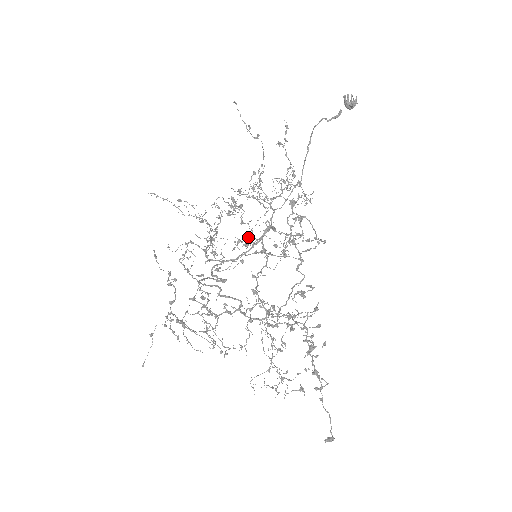
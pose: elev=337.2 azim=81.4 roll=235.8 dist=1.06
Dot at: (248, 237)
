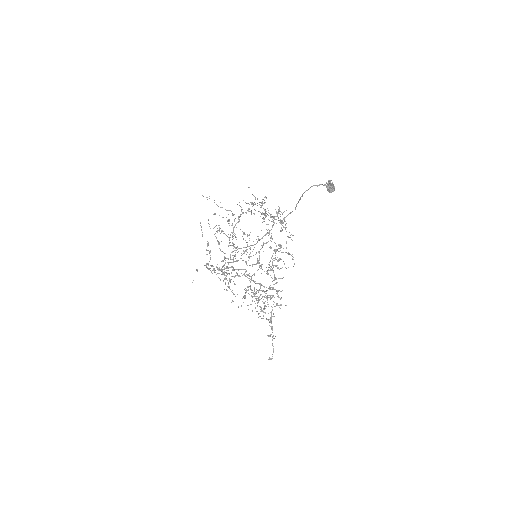
Dot at: occluded
